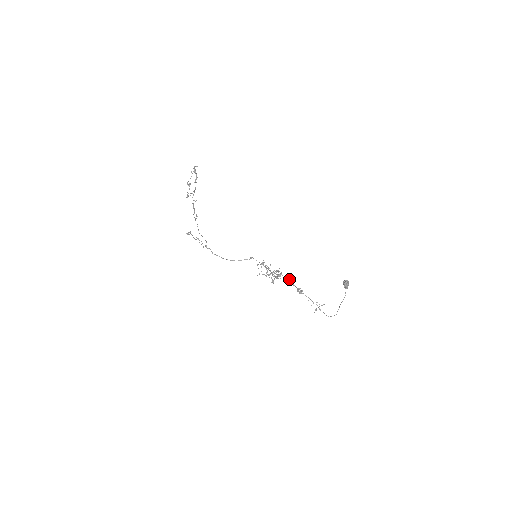
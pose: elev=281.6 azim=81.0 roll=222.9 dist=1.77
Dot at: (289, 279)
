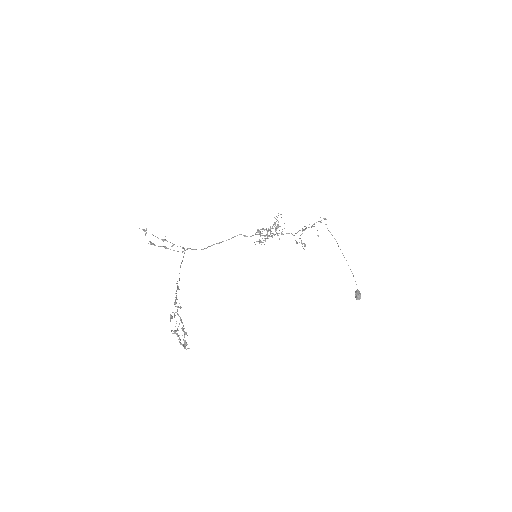
Dot at: occluded
